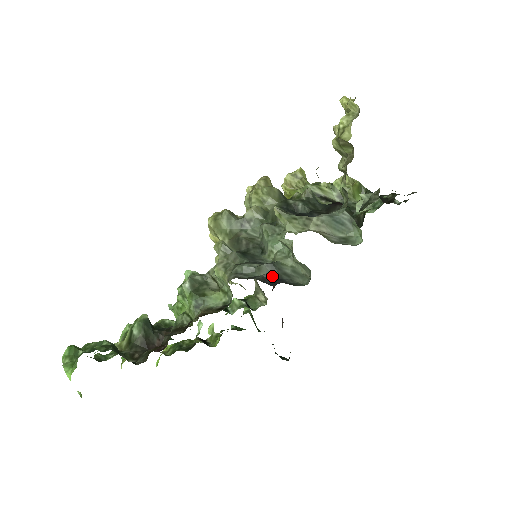
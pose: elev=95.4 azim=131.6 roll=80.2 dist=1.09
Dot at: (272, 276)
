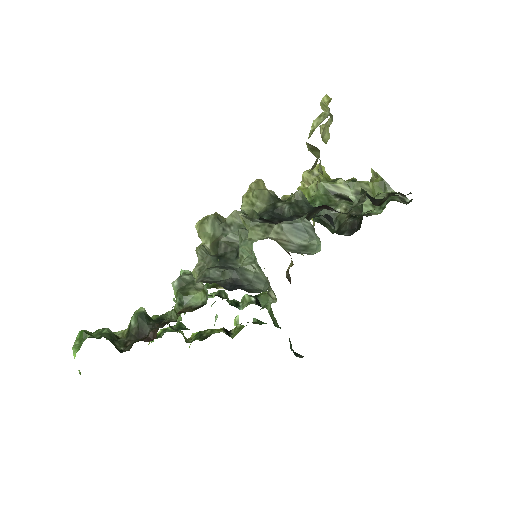
Dot at: (233, 281)
